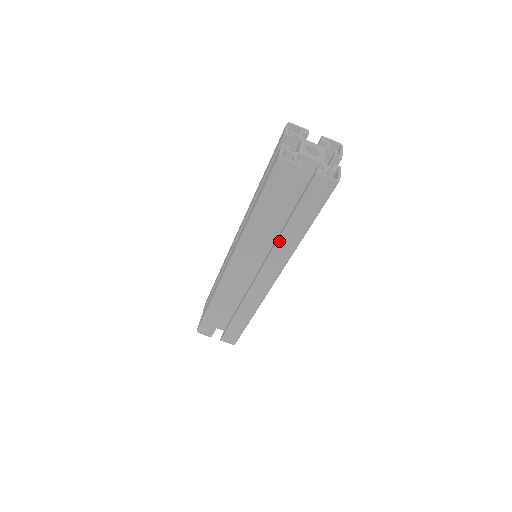
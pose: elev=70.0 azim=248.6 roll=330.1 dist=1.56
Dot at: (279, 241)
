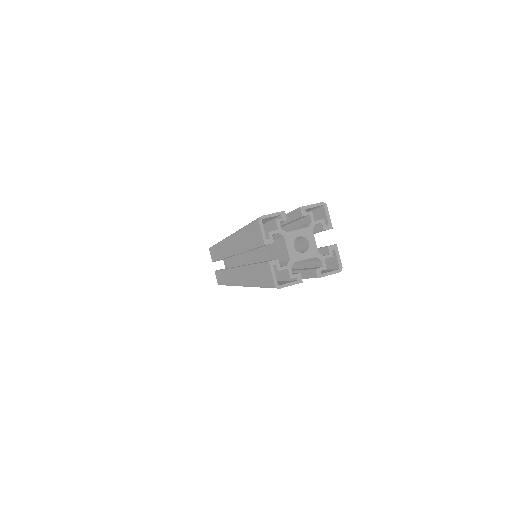
Dot at: (245, 267)
